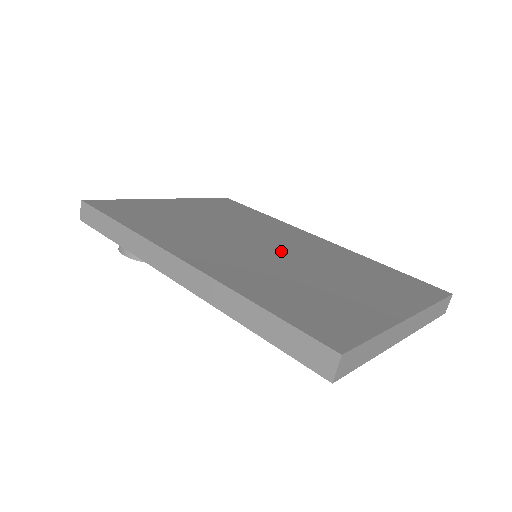
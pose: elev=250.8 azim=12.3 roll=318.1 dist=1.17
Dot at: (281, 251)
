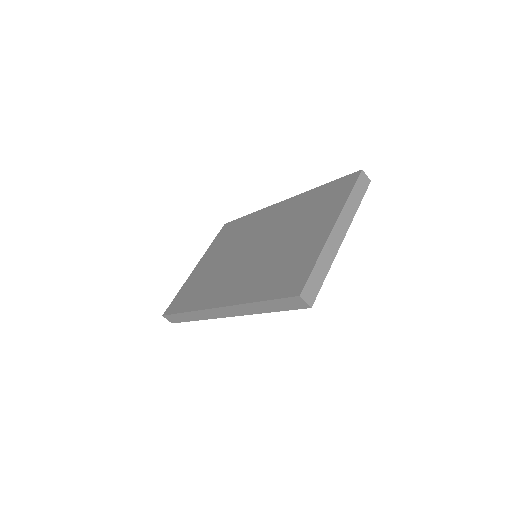
Dot at: (262, 243)
